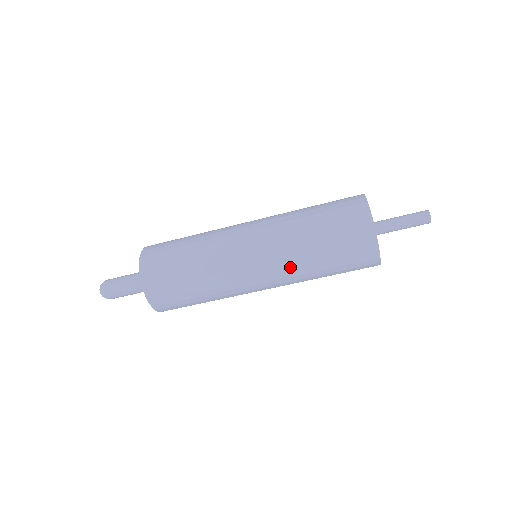
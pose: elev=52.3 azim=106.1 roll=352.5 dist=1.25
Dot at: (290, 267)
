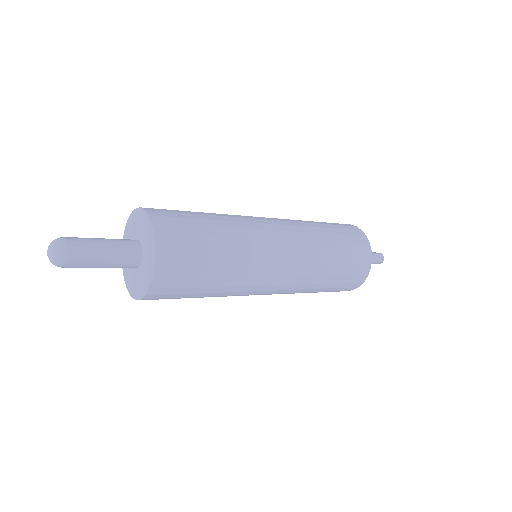
Dot at: occluded
